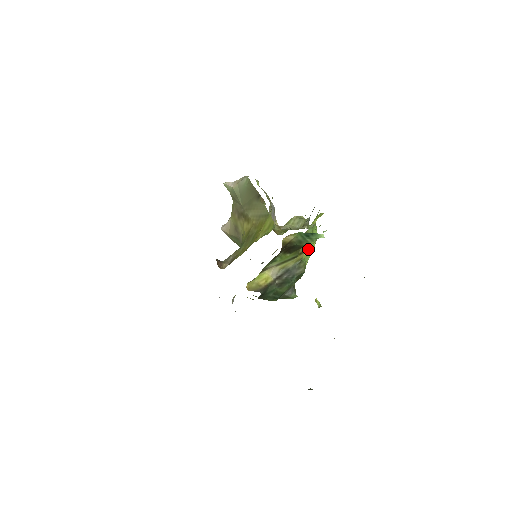
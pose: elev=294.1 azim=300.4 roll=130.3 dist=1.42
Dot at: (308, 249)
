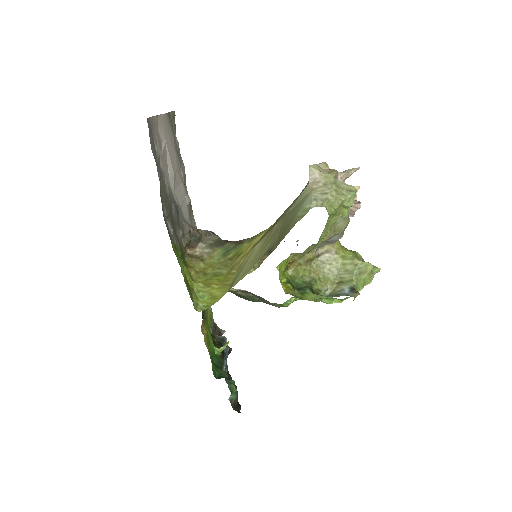
Dot at: occluded
